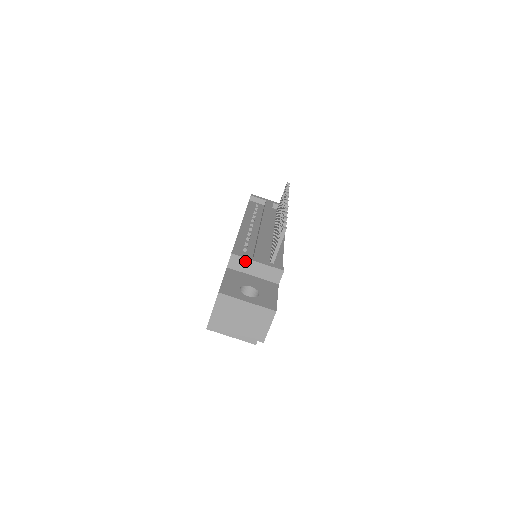
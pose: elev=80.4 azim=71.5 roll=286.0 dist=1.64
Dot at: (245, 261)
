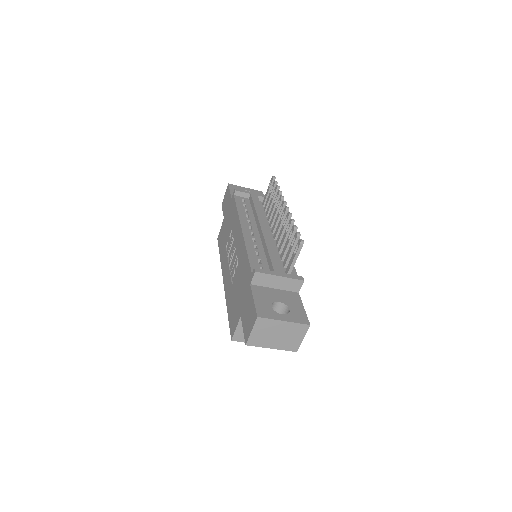
Dot at: (268, 277)
